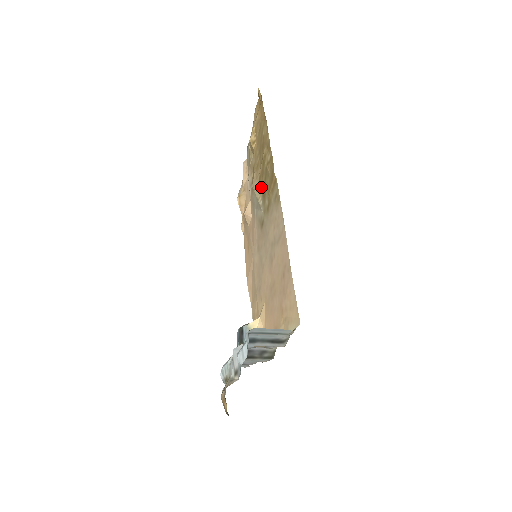
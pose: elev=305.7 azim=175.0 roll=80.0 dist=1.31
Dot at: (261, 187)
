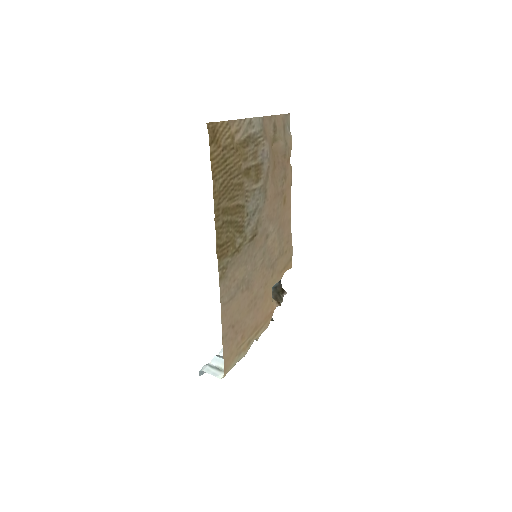
Dot at: (241, 214)
